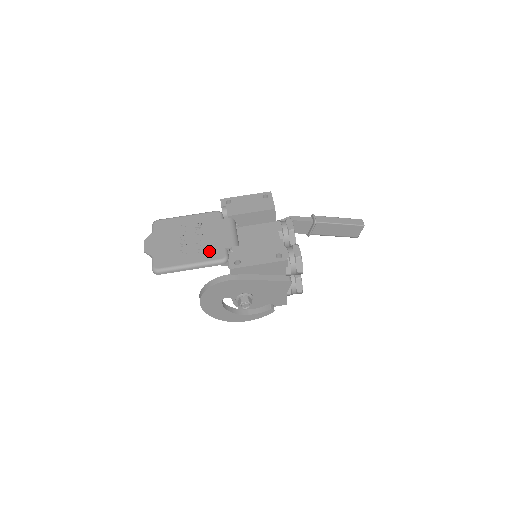
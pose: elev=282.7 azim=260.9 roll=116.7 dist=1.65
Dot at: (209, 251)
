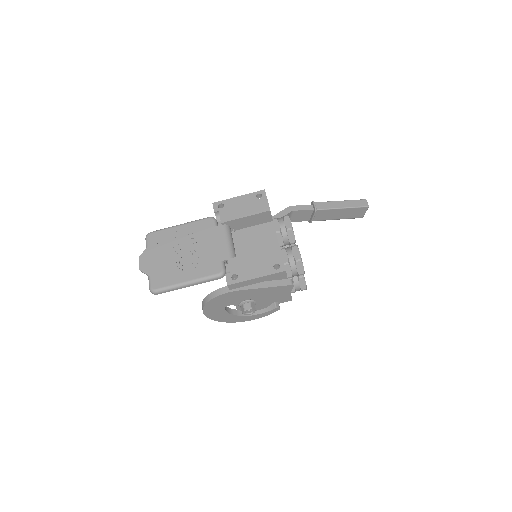
Dot at: (205, 265)
